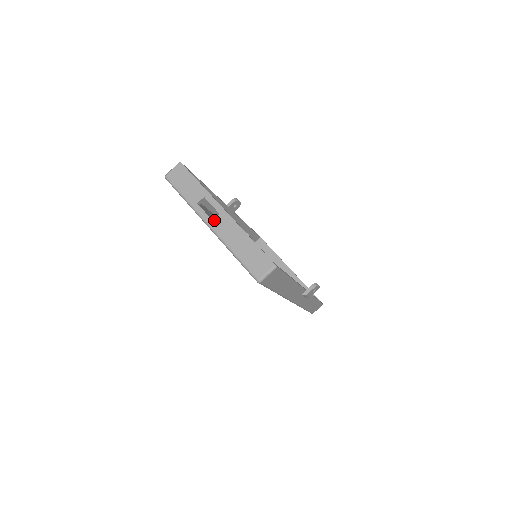
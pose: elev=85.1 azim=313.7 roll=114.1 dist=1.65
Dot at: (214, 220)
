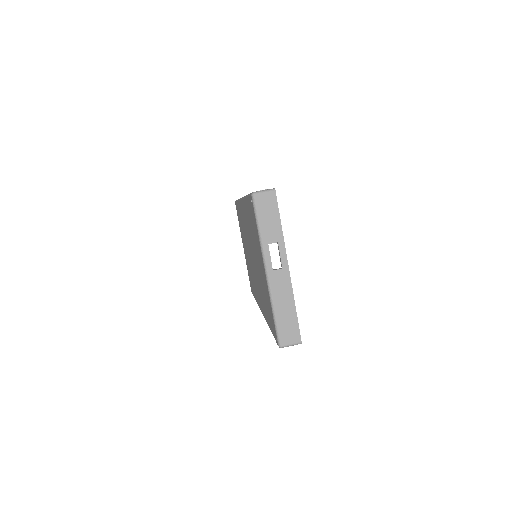
Dot at: (274, 270)
